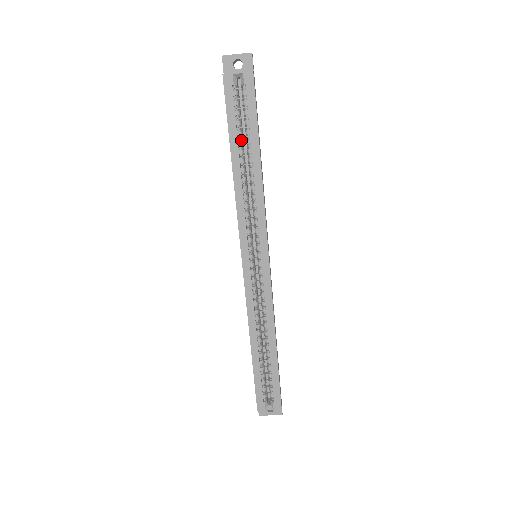
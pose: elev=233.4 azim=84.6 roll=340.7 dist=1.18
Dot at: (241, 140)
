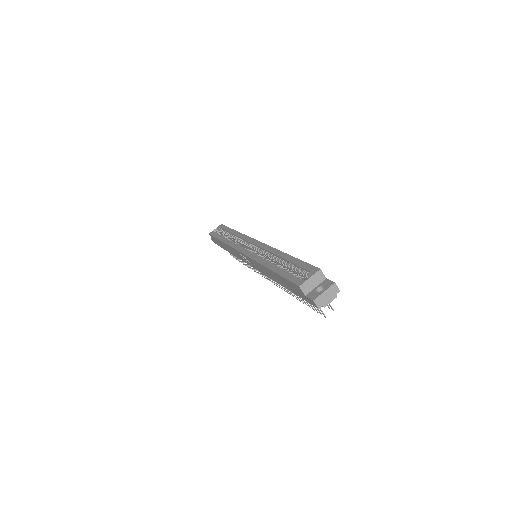
Dot at: (224, 236)
